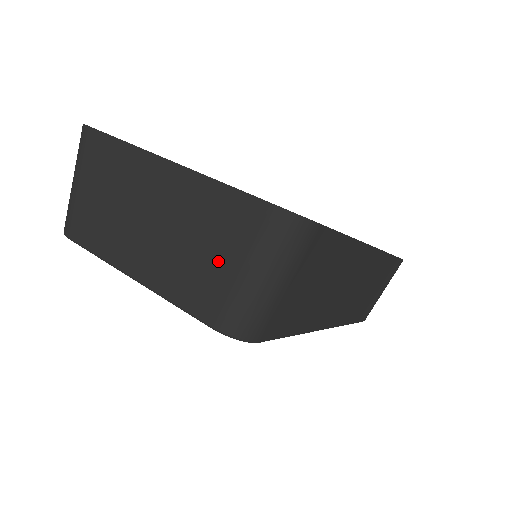
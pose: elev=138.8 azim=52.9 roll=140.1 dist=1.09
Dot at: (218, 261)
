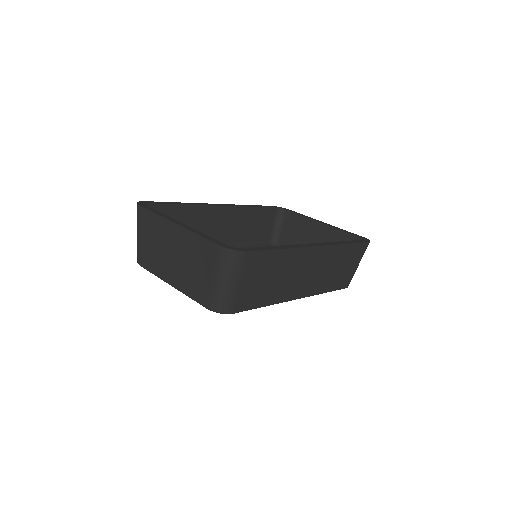
Dot at: (204, 275)
